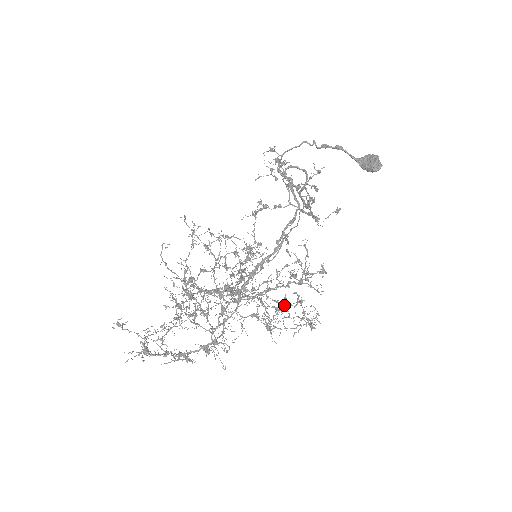
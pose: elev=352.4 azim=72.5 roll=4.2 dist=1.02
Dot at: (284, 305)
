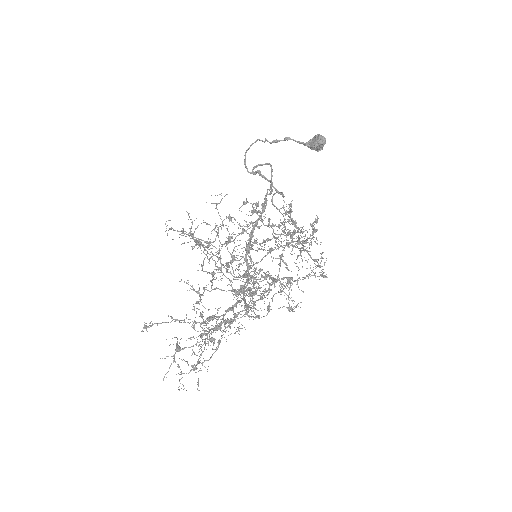
Dot at: (283, 232)
